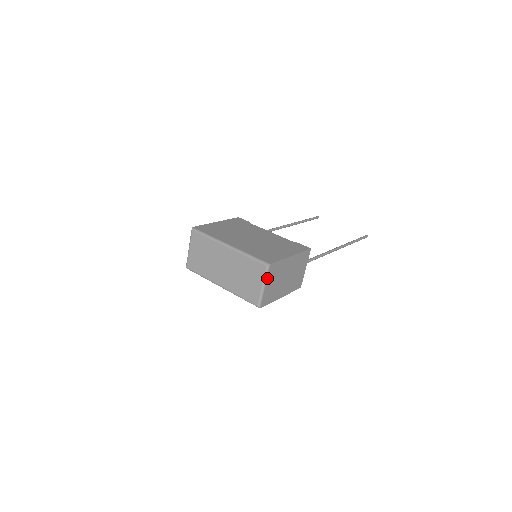
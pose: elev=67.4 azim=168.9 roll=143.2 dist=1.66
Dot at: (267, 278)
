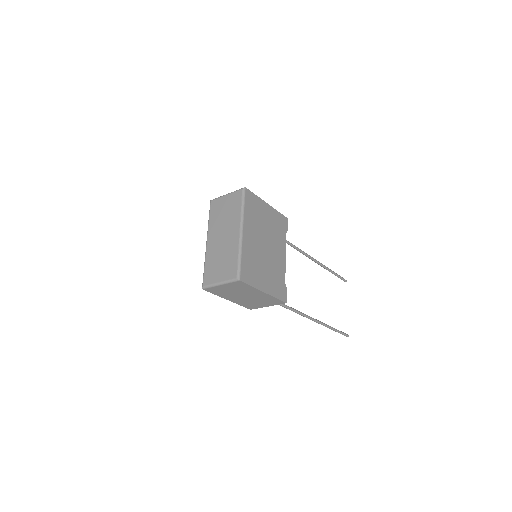
Dot at: (228, 283)
